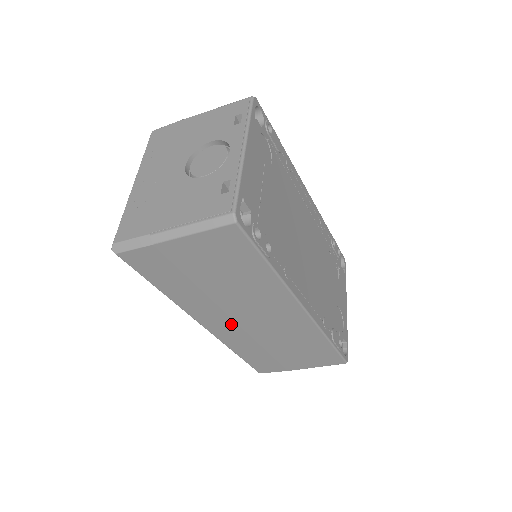
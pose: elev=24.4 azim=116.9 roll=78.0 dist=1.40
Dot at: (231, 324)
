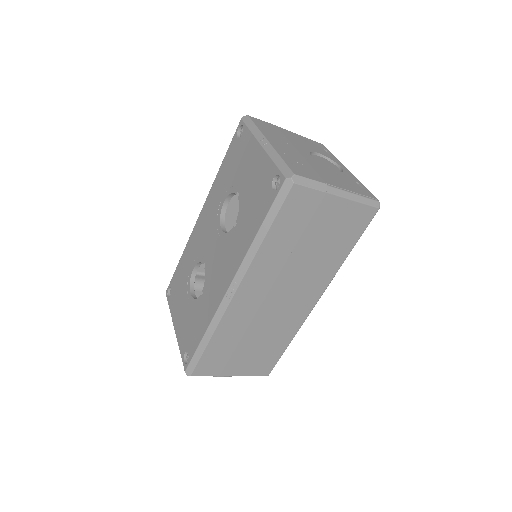
Dot at: (259, 299)
